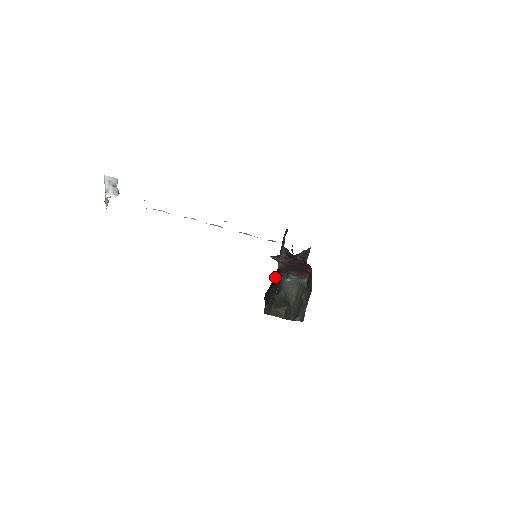
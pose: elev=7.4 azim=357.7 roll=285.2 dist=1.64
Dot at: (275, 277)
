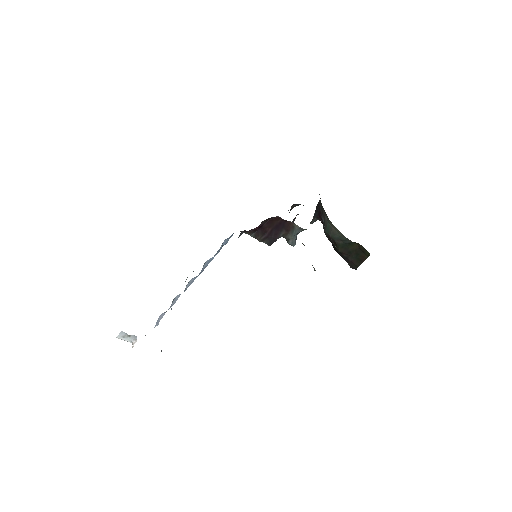
Dot at: occluded
